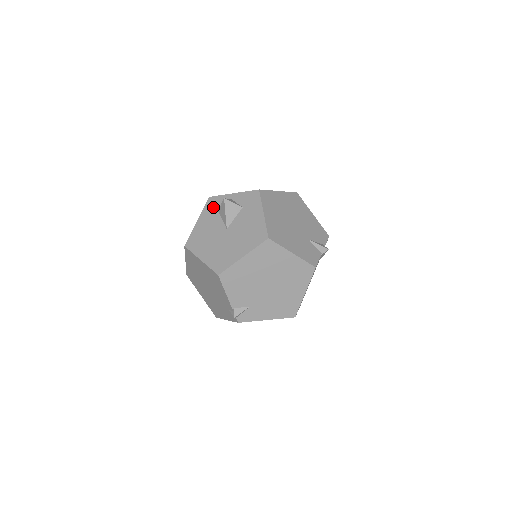
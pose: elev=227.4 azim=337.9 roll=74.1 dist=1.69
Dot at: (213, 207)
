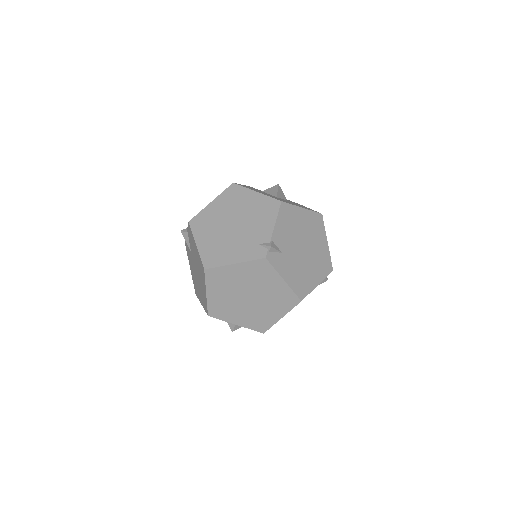
Dot at: (256, 189)
